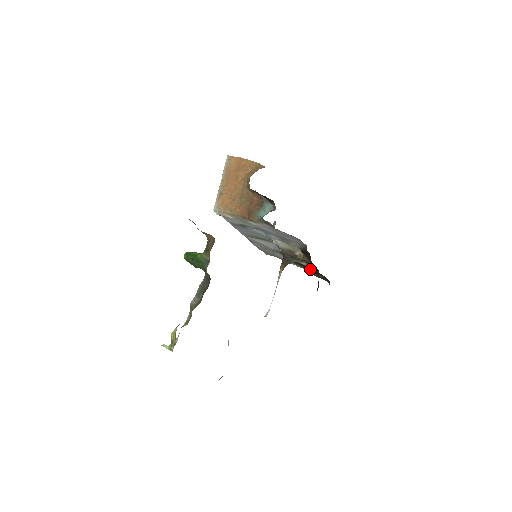
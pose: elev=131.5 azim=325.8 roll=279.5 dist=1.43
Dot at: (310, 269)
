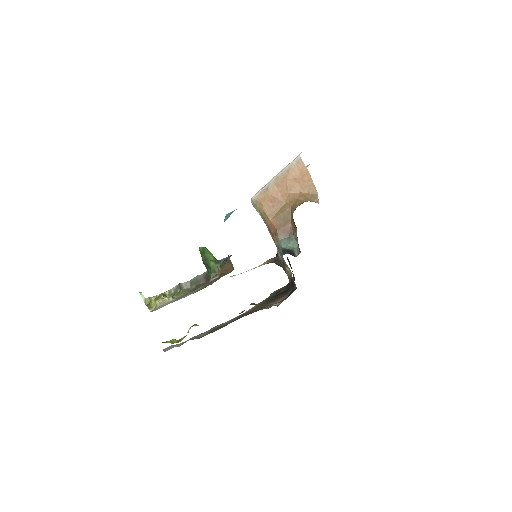
Dot at: occluded
